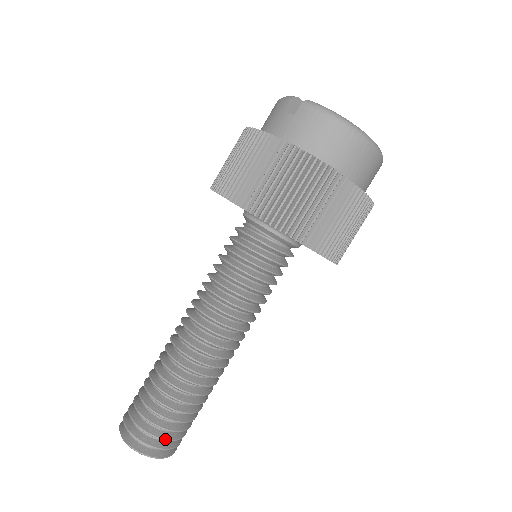
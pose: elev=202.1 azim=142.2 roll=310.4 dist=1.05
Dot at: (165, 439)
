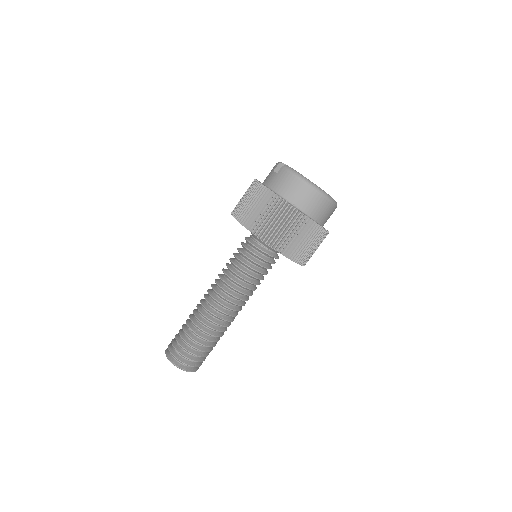
Dot at: (188, 358)
